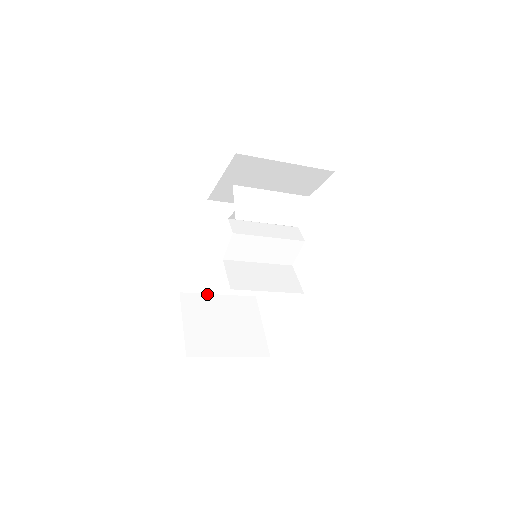
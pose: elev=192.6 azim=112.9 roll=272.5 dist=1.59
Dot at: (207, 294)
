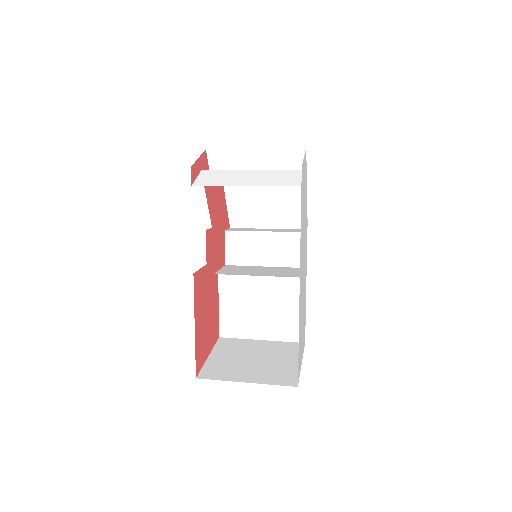
Dot at: (248, 339)
